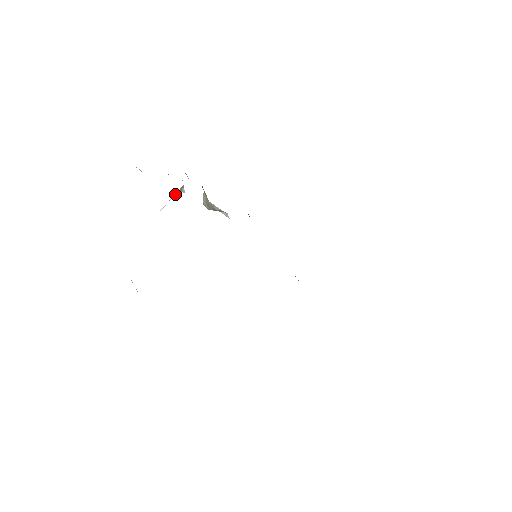
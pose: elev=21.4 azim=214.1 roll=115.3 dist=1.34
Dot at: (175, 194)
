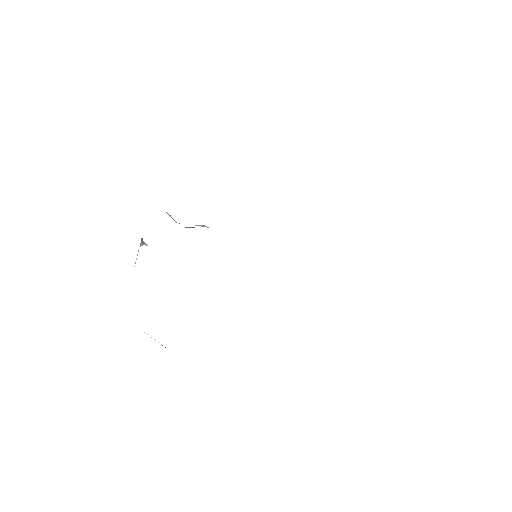
Dot at: occluded
